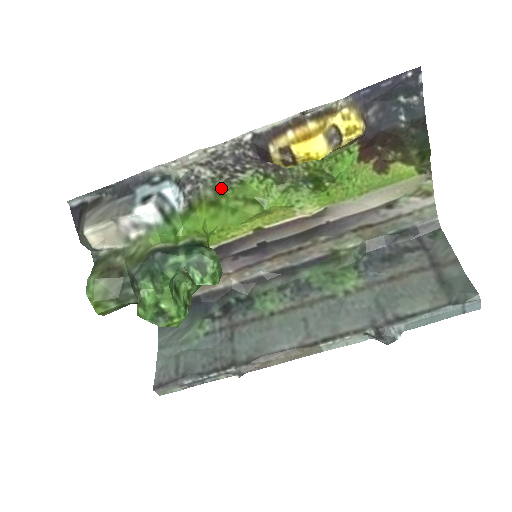
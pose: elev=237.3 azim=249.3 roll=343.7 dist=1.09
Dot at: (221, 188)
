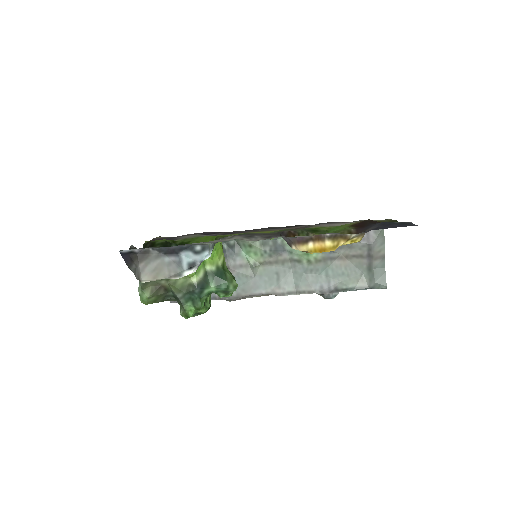
Dot at: (242, 234)
